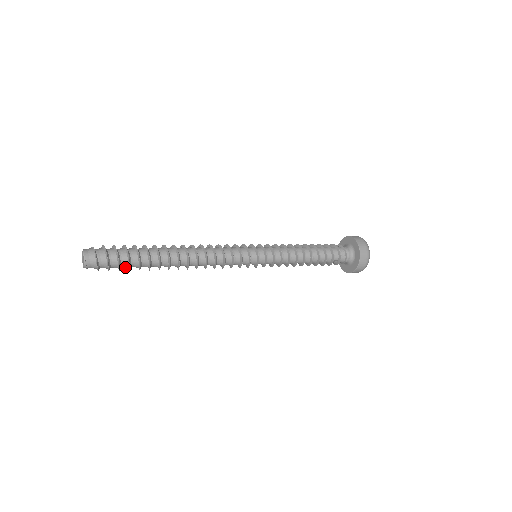
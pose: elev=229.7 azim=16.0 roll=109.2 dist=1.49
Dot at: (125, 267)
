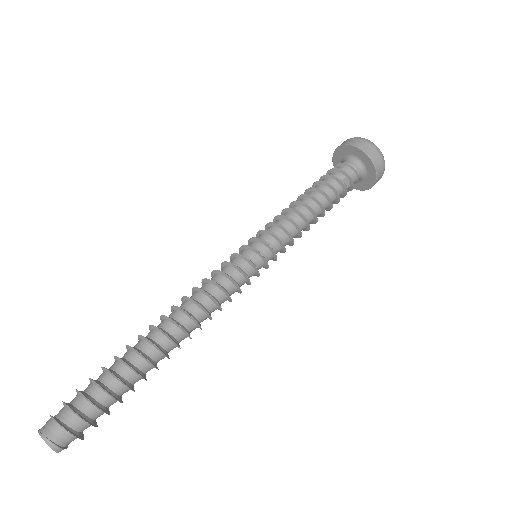
Dot at: (108, 401)
